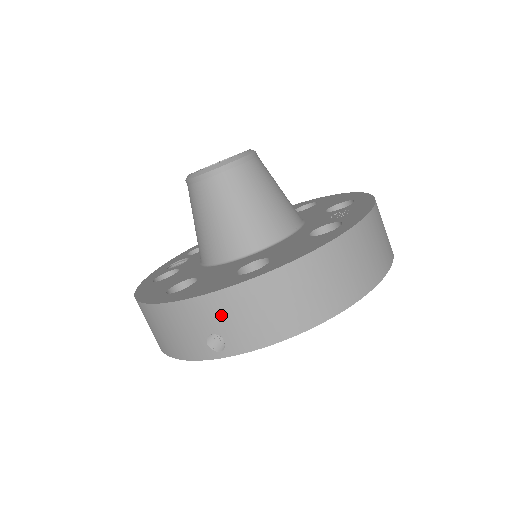
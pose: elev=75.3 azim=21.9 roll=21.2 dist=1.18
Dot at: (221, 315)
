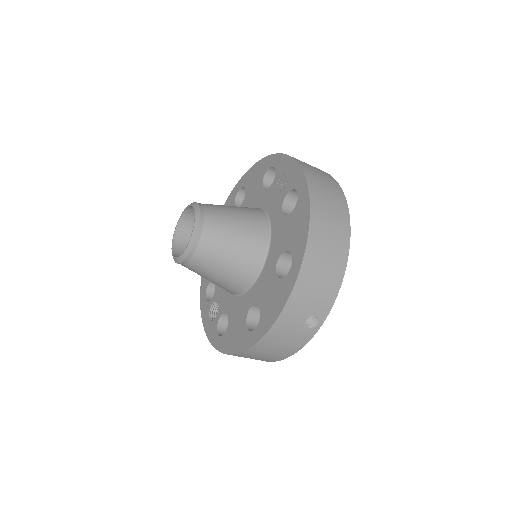
Dot at: (302, 306)
